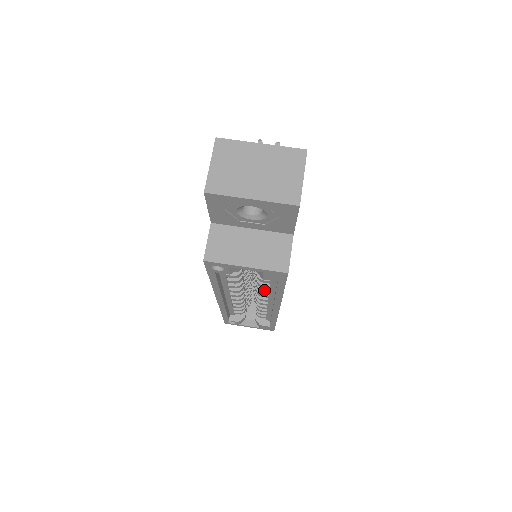
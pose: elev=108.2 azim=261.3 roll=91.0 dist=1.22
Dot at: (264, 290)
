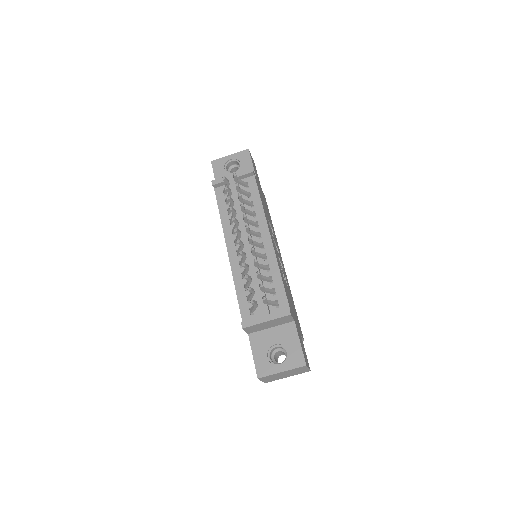
Dot at: occluded
